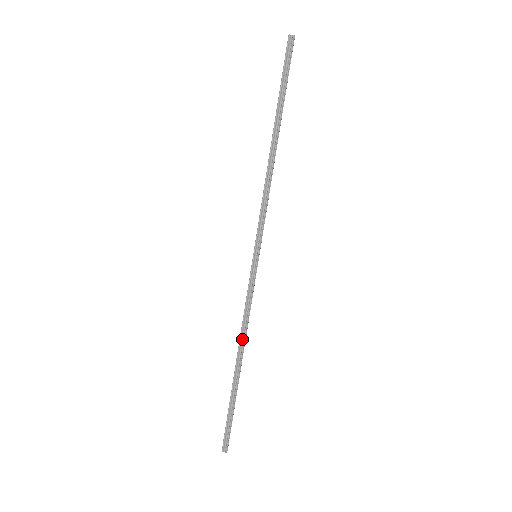
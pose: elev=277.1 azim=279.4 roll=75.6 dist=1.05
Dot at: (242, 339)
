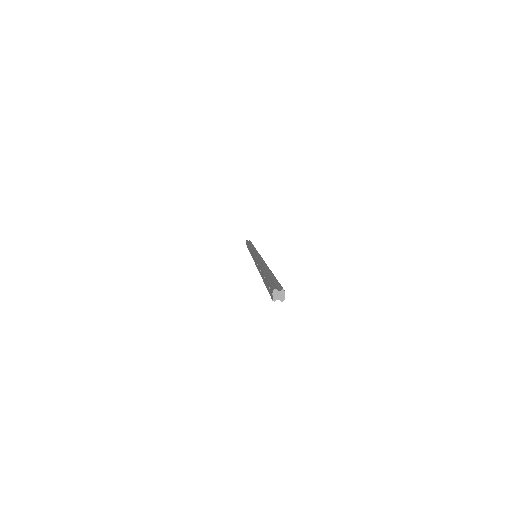
Dot at: occluded
